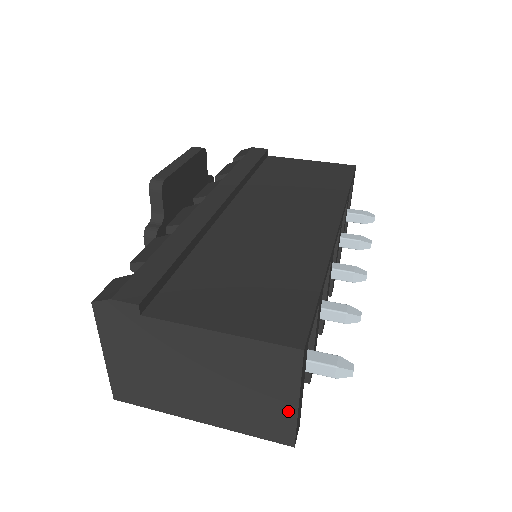
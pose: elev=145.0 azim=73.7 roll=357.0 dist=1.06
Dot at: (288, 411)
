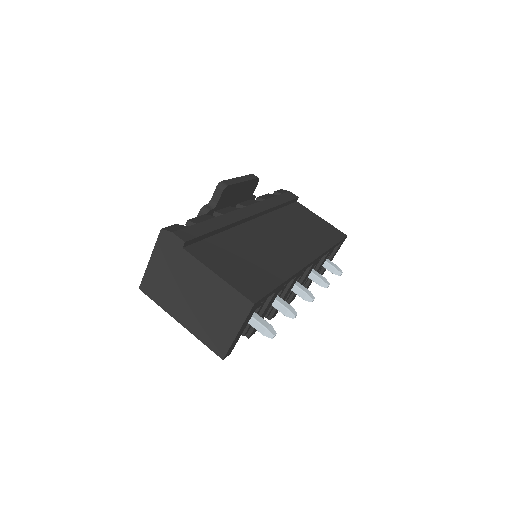
Dot at: (230, 336)
